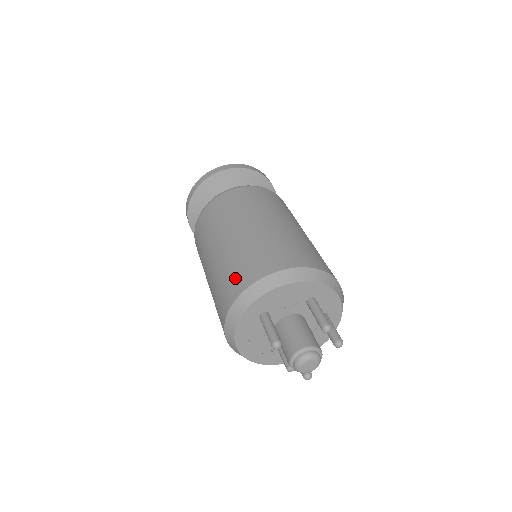
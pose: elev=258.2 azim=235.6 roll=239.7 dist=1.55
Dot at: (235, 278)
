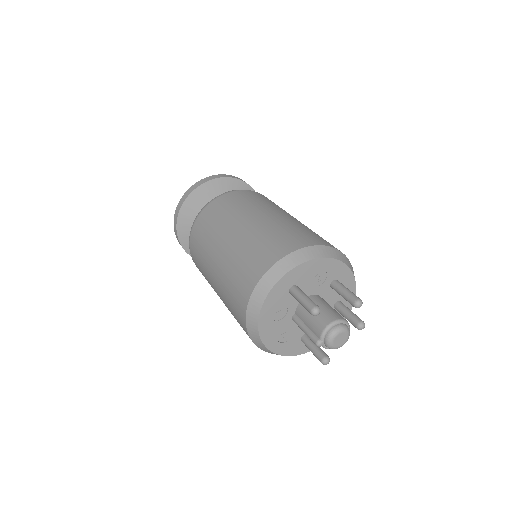
Dot at: (266, 251)
